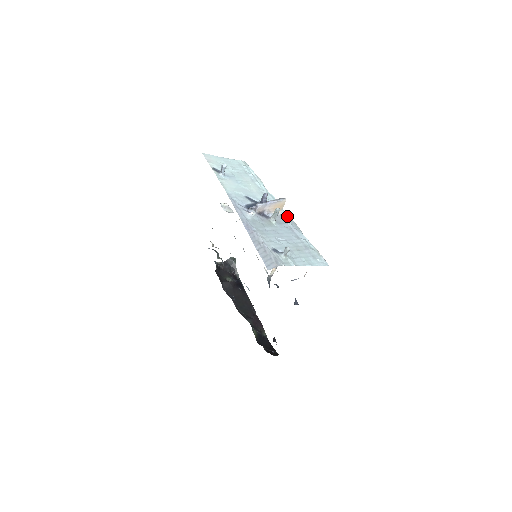
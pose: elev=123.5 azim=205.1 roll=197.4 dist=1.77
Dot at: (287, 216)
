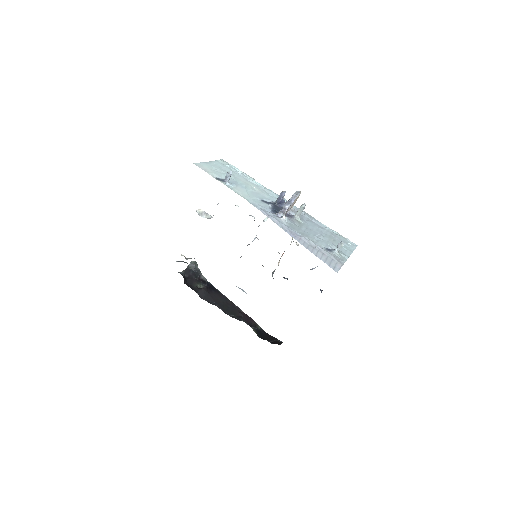
Dot at: (297, 208)
